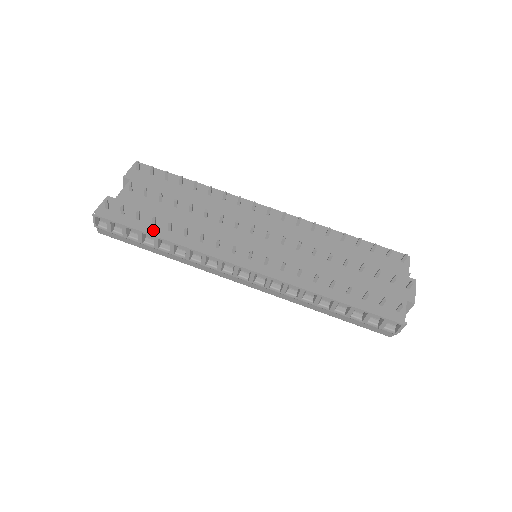
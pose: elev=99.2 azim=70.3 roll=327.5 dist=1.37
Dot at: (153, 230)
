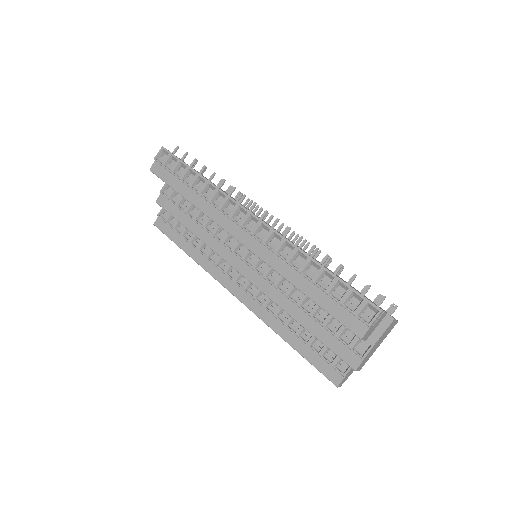
Dot at: occluded
